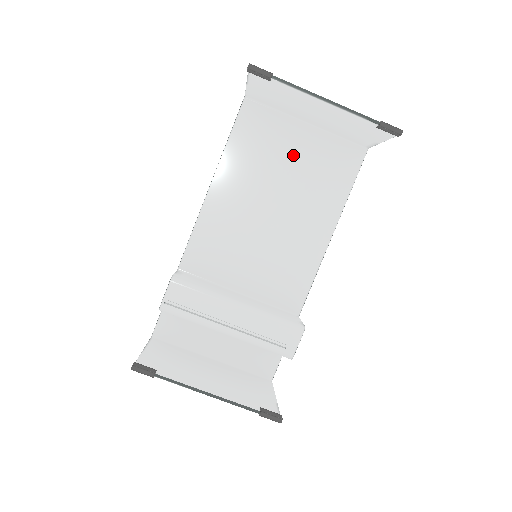
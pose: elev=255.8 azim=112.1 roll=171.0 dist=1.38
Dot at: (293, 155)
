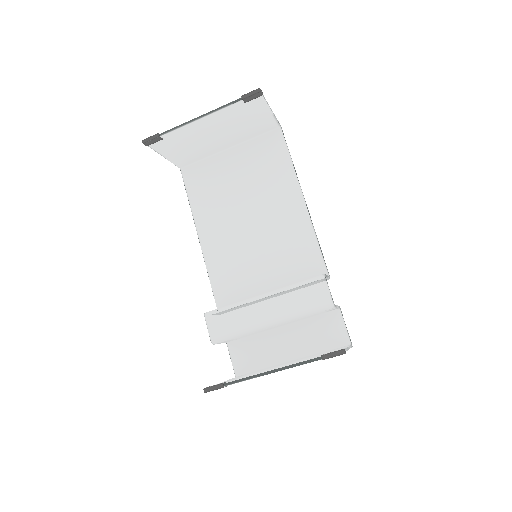
Dot at: (236, 175)
